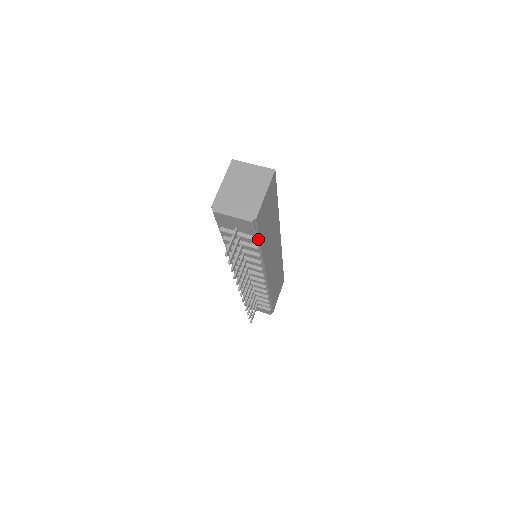
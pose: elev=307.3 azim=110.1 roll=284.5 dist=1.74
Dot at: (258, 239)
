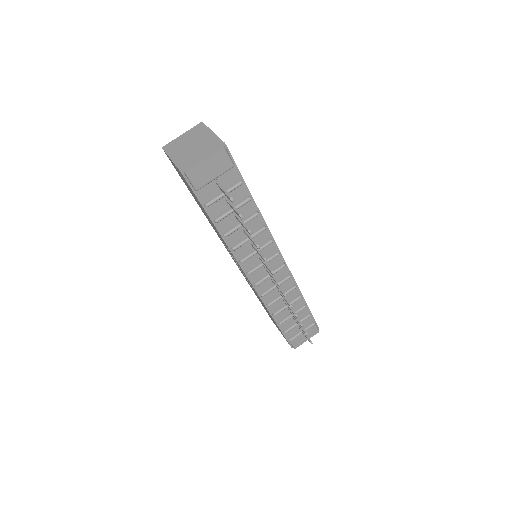
Dot at: (243, 183)
